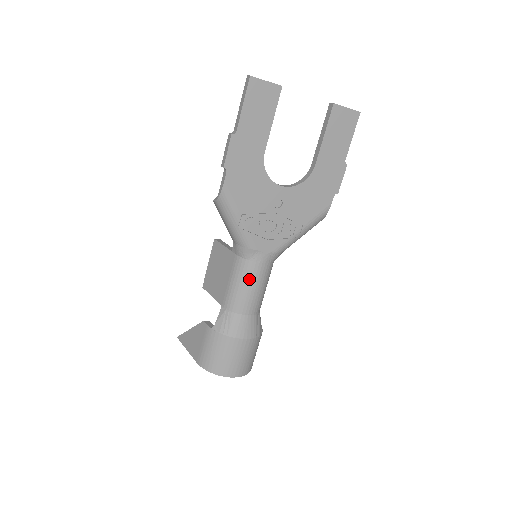
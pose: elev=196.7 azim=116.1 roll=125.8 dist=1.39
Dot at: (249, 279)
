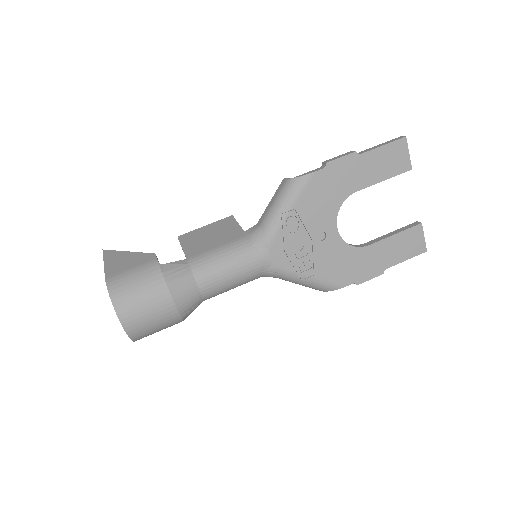
Dot at: (236, 262)
